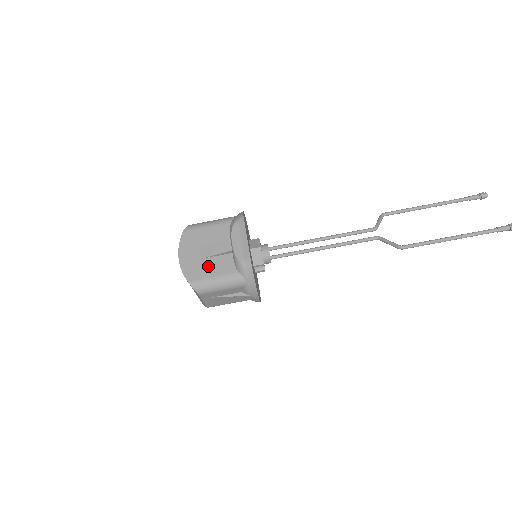
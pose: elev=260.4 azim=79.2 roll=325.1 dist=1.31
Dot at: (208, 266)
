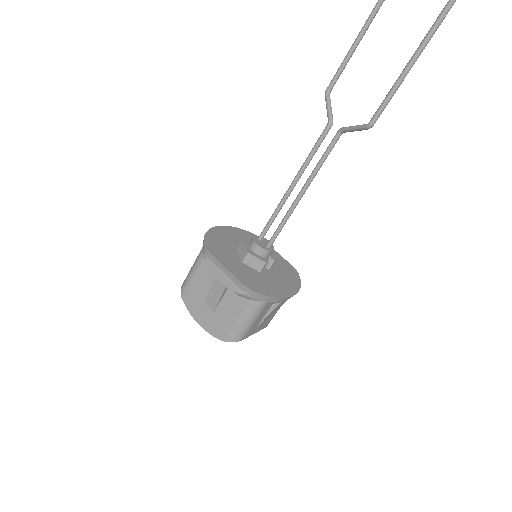
Dot at: (224, 314)
